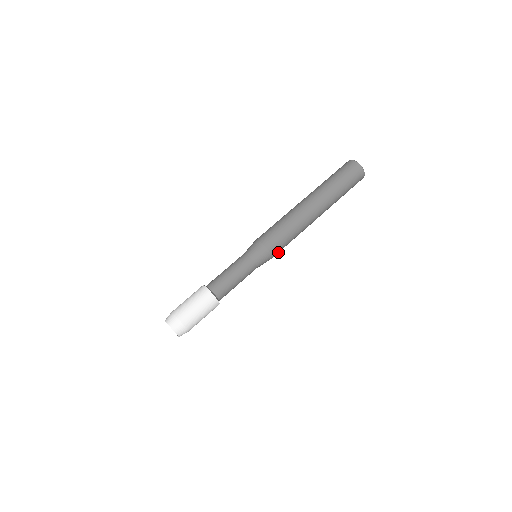
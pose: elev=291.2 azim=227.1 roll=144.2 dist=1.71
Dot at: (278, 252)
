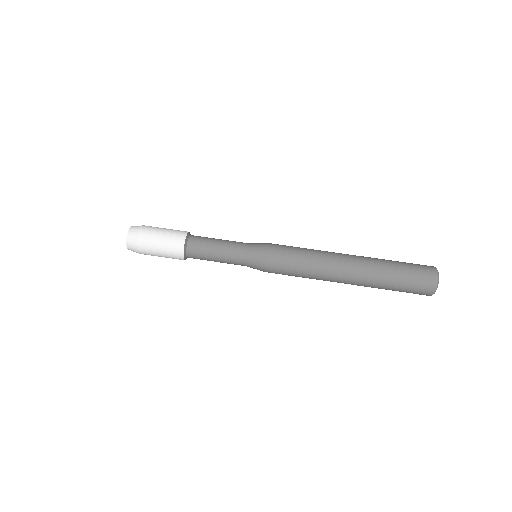
Dot at: (277, 273)
